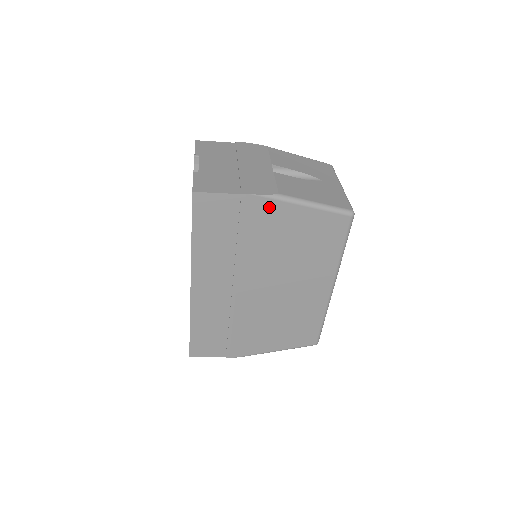
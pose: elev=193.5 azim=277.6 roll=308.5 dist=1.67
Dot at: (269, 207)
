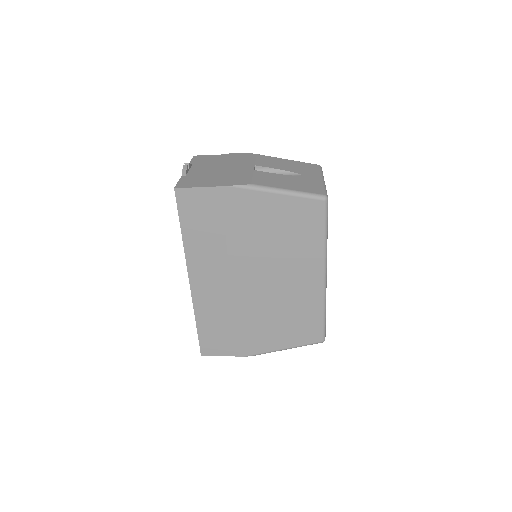
Dot at: (244, 197)
